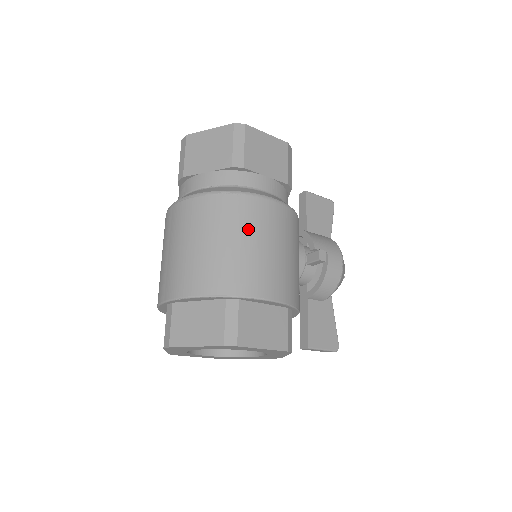
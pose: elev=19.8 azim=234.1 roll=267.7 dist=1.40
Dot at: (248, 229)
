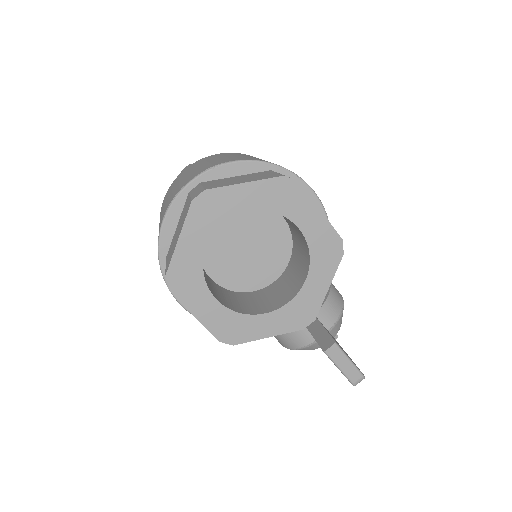
Dot at: occluded
